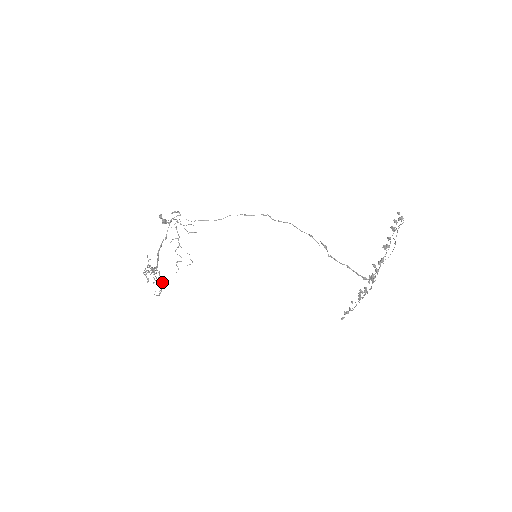
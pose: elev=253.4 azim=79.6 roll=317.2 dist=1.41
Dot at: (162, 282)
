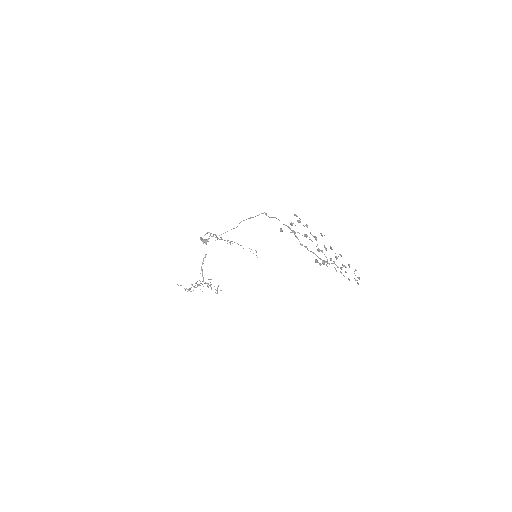
Dot at: occluded
